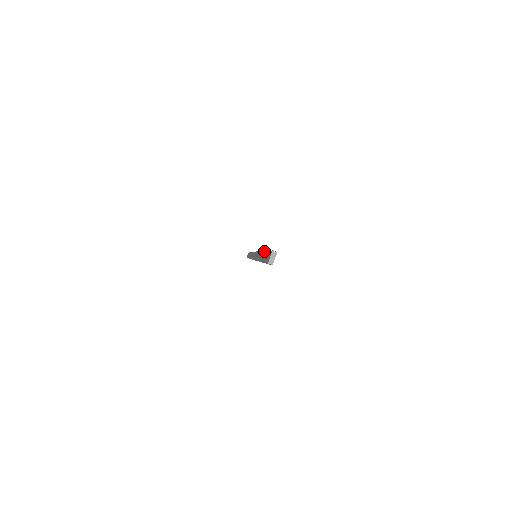
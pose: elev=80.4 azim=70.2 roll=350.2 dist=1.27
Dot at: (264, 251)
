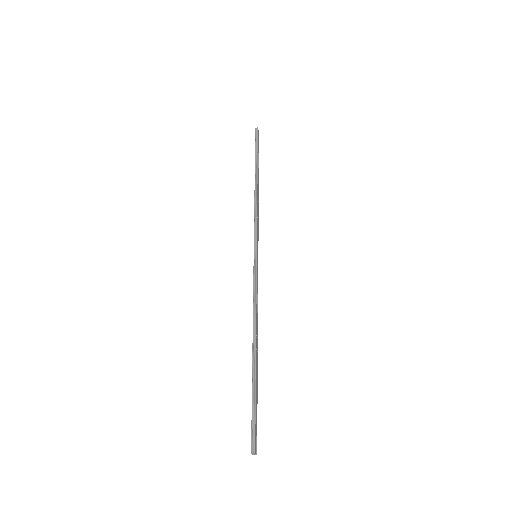
Dot at: (252, 371)
